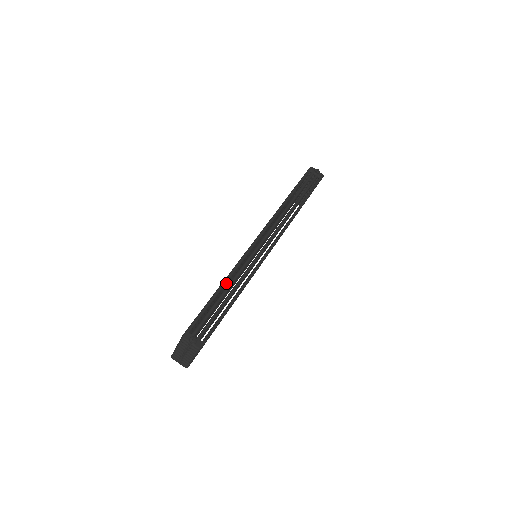
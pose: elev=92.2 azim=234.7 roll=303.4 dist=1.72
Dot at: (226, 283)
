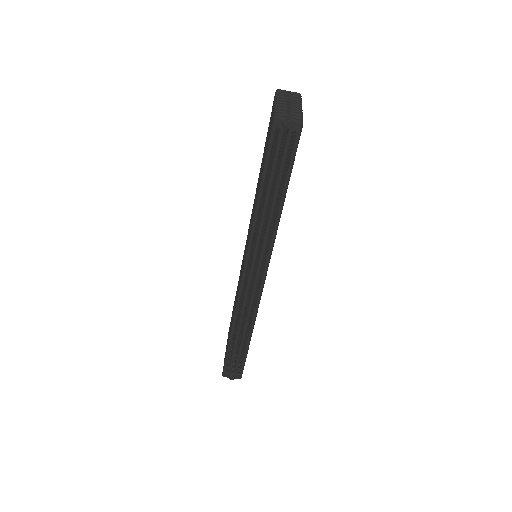
Dot at: occluded
